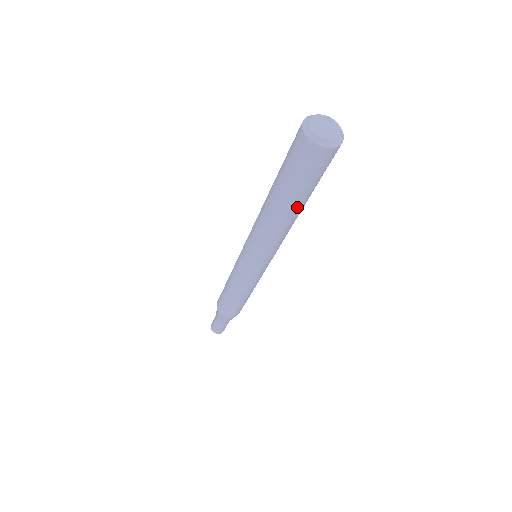
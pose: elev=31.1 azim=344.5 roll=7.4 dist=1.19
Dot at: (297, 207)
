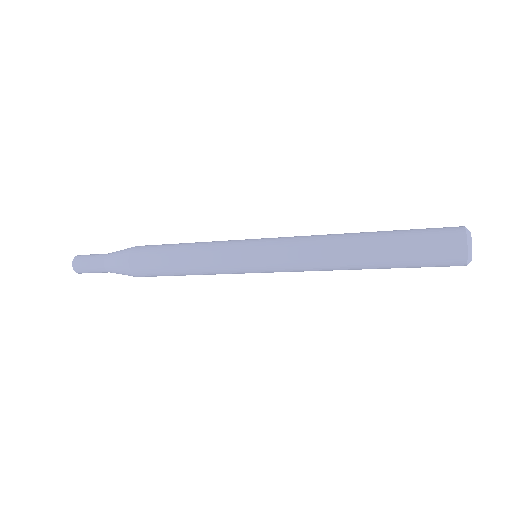
Dot at: (376, 268)
